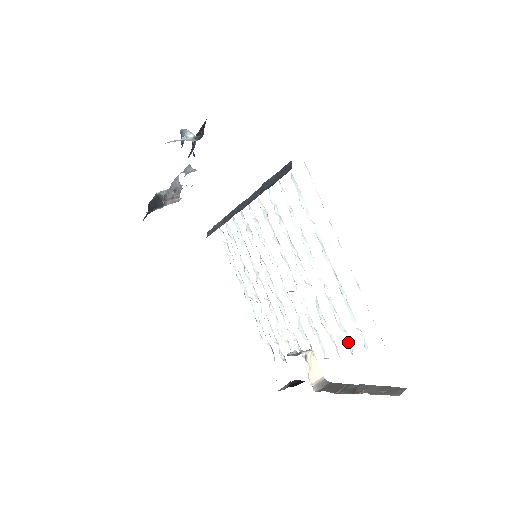
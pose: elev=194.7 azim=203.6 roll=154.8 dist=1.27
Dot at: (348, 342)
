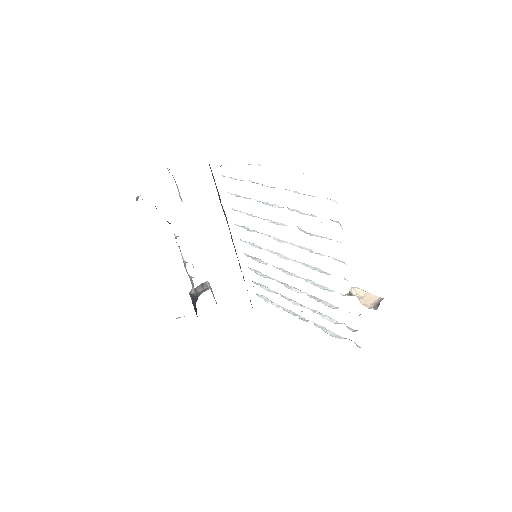
Dot at: occluded
